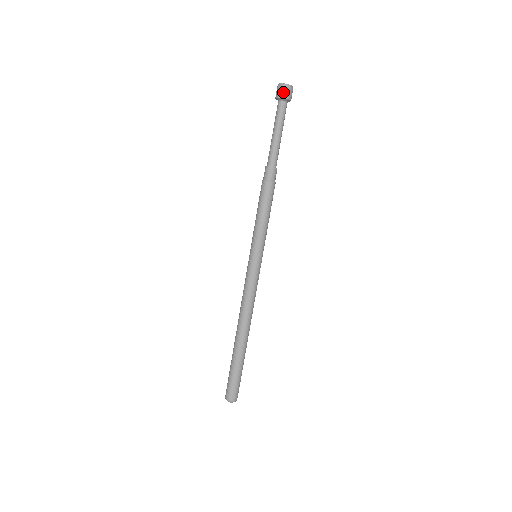
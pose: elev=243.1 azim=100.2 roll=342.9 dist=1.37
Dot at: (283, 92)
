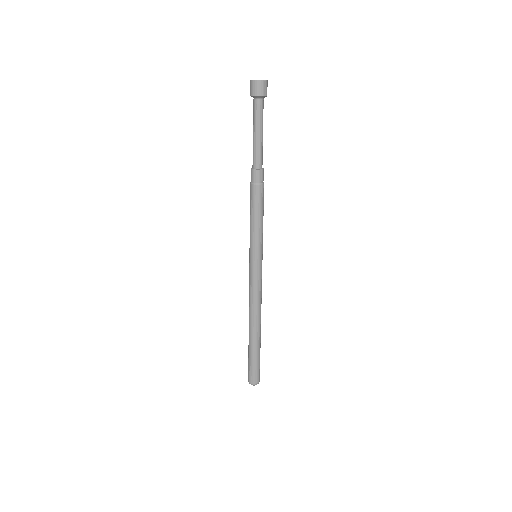
Dot at: (256, 90)
